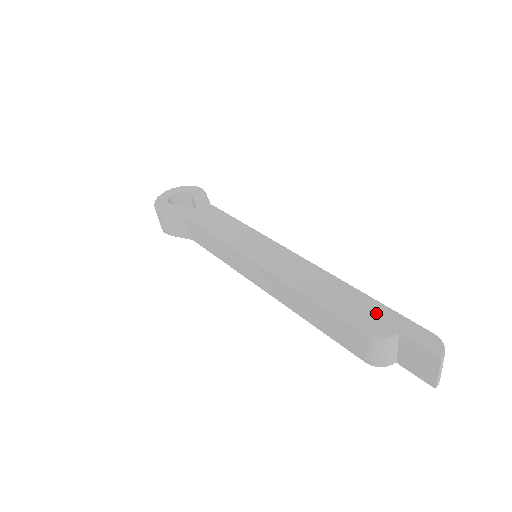
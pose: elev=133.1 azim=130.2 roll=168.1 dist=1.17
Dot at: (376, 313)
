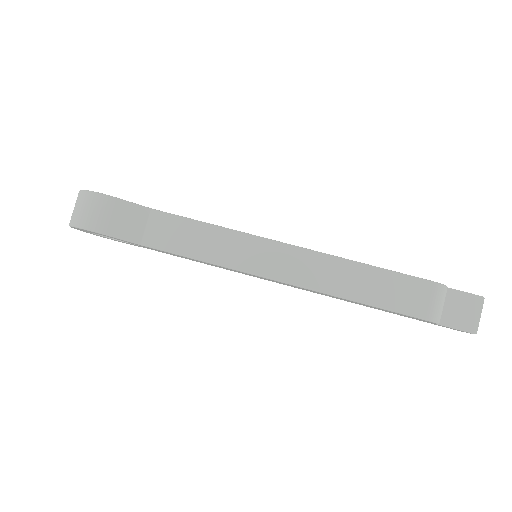
Dot at: occluded
